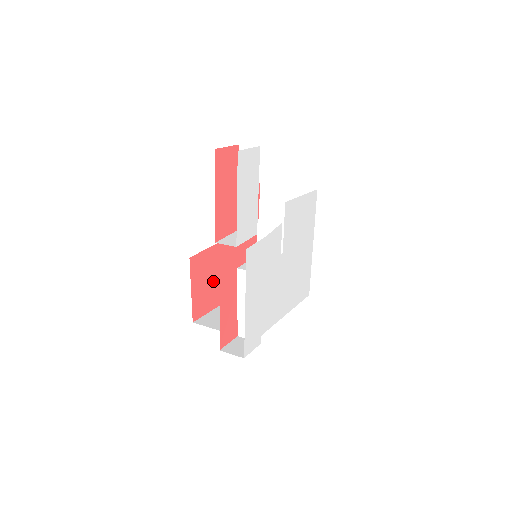
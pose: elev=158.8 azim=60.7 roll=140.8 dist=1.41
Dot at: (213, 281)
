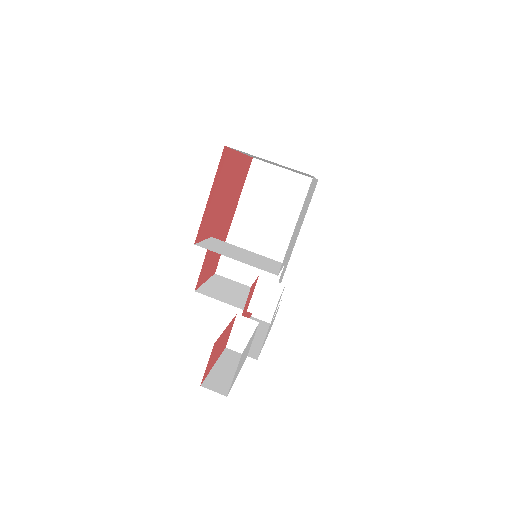
Dot at: occluded
